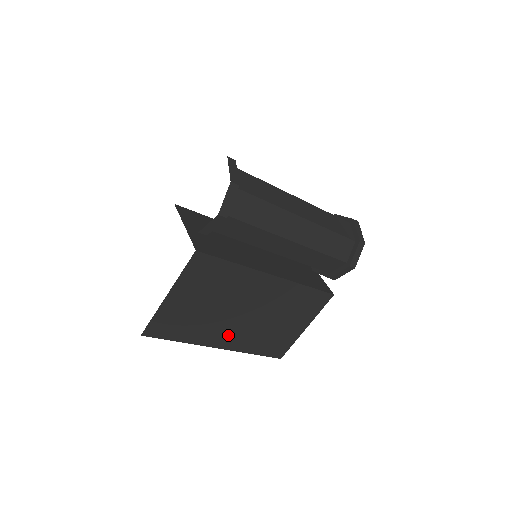
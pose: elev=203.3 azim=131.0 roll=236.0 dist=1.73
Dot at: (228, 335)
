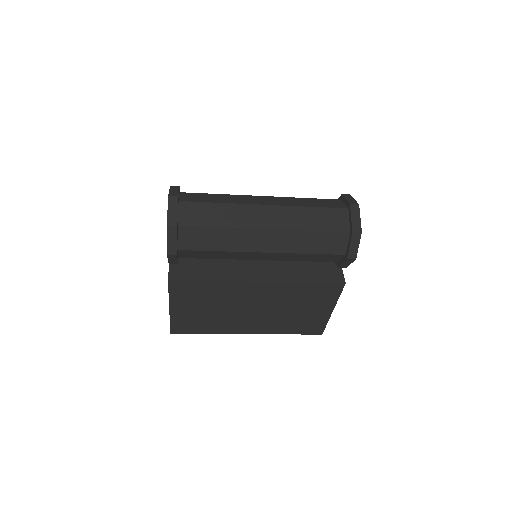
Dot at: (249, 325)
